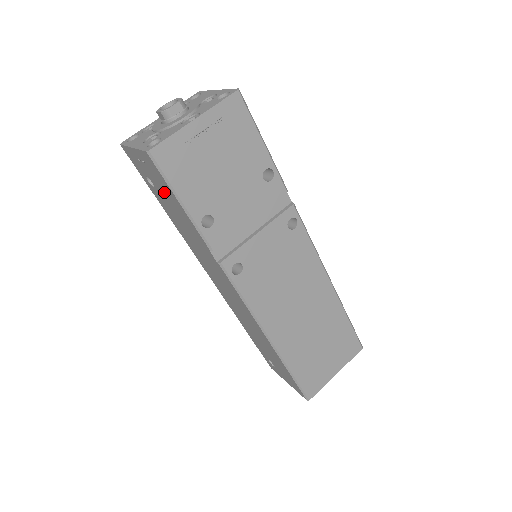
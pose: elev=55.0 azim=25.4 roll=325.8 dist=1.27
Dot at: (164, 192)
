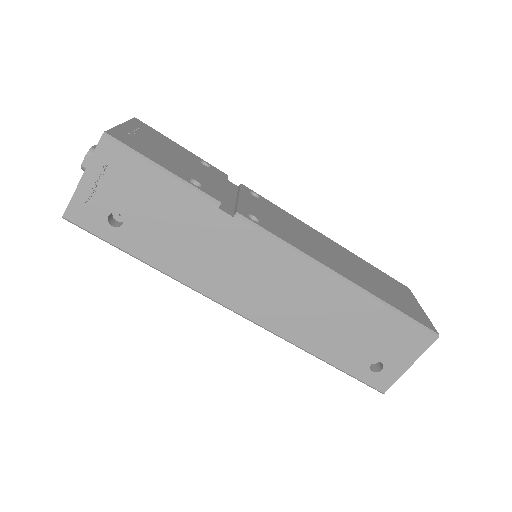
Dot at: (138, 195)
